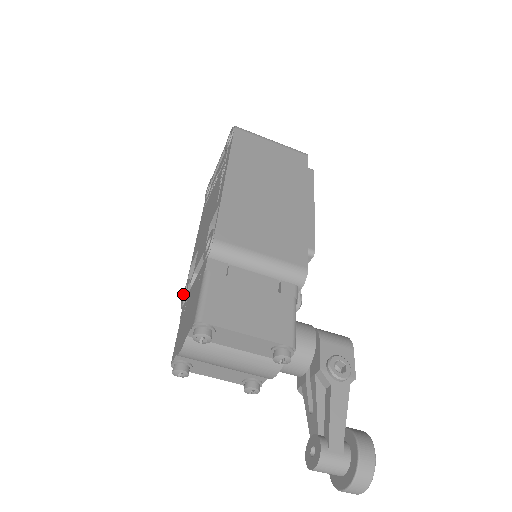
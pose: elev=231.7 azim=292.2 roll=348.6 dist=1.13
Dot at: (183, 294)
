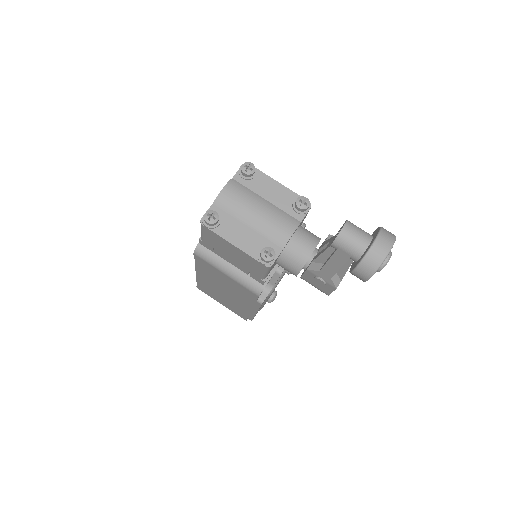
Dot at: occluded
